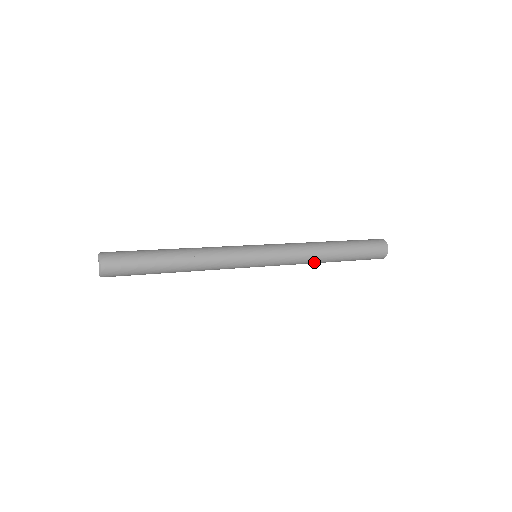
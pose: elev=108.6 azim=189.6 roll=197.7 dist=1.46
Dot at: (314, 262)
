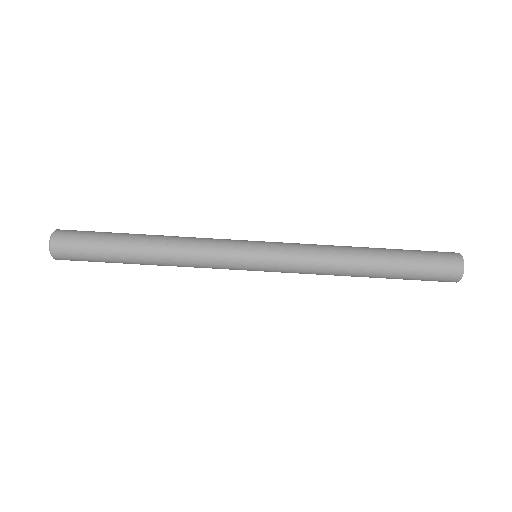
Dot at: (338, 275)
